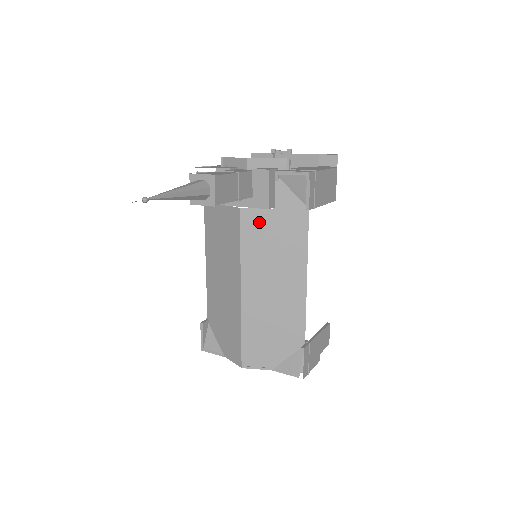
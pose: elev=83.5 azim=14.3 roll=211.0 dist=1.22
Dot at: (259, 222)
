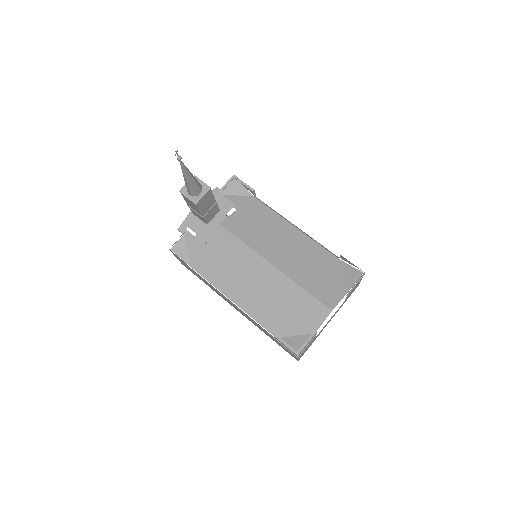
Dot at: (237, 222)
